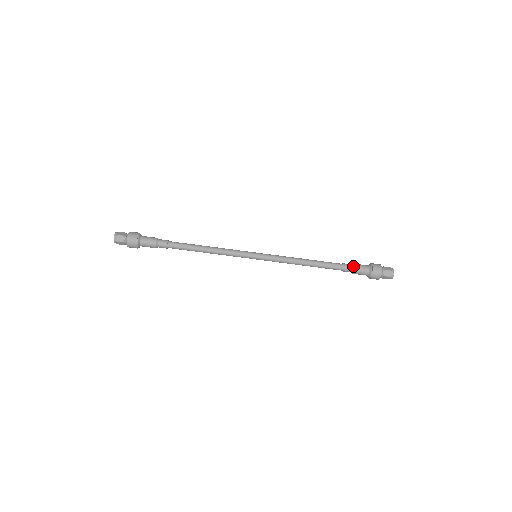
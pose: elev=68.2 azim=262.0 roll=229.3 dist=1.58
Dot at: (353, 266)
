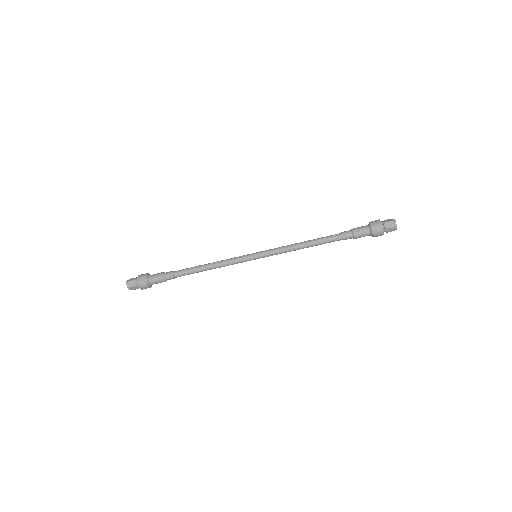
Dot at: (351, 231)
